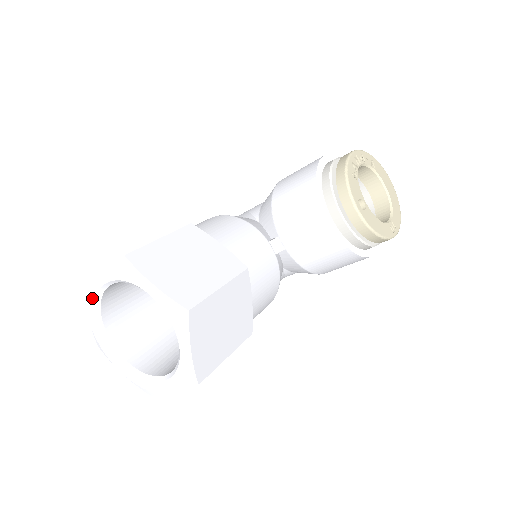
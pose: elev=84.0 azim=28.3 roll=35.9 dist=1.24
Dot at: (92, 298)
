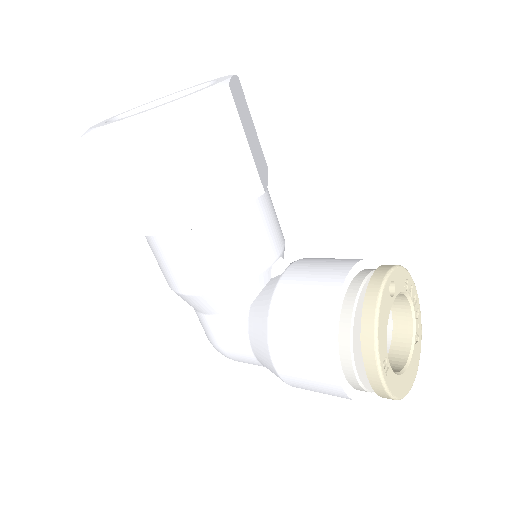
Dot at: (171, 94)
